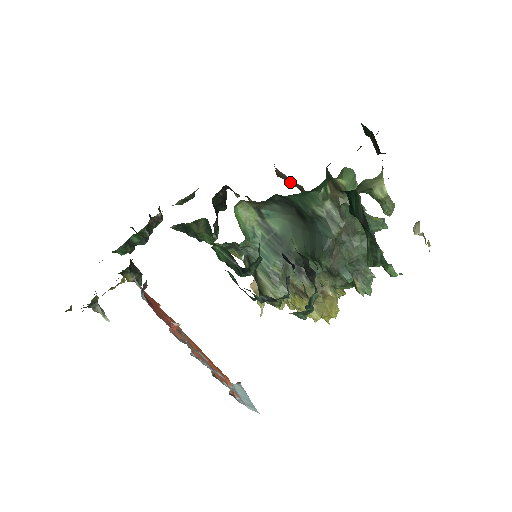
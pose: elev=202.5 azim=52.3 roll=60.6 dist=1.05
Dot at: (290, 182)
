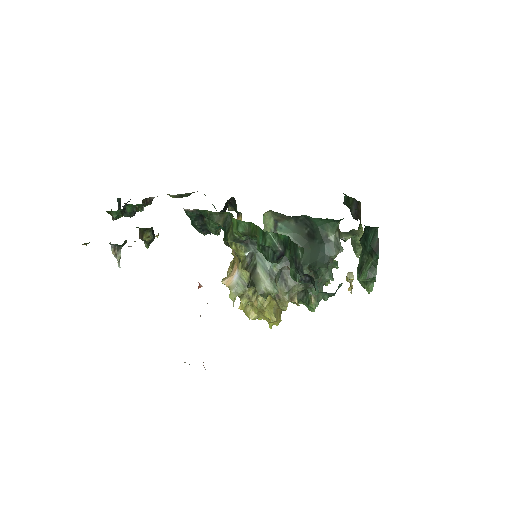
Dot at: occluded
